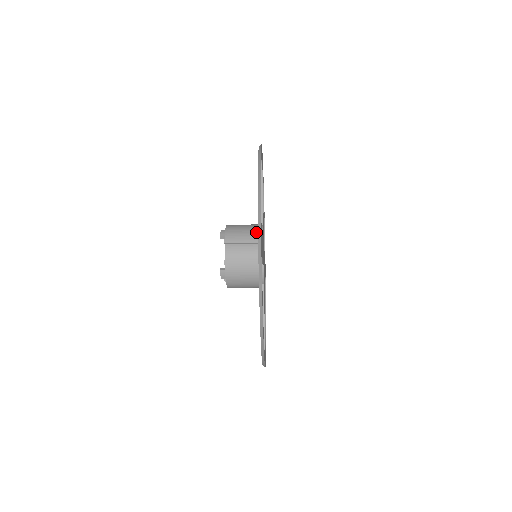
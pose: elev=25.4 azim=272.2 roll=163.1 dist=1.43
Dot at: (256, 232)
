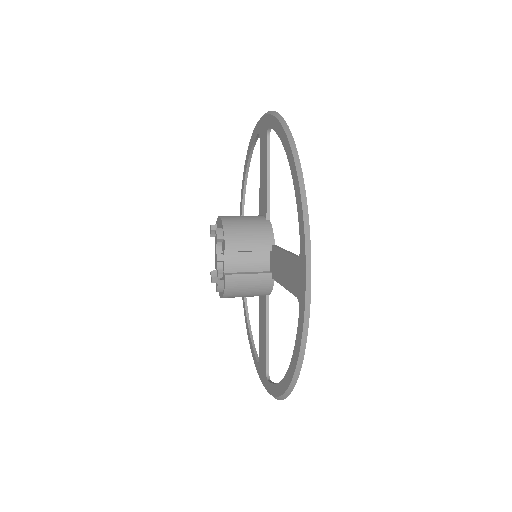
Dot at: (265, 235)
